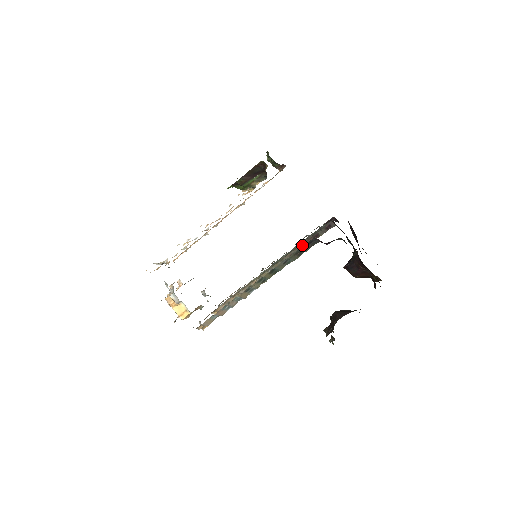
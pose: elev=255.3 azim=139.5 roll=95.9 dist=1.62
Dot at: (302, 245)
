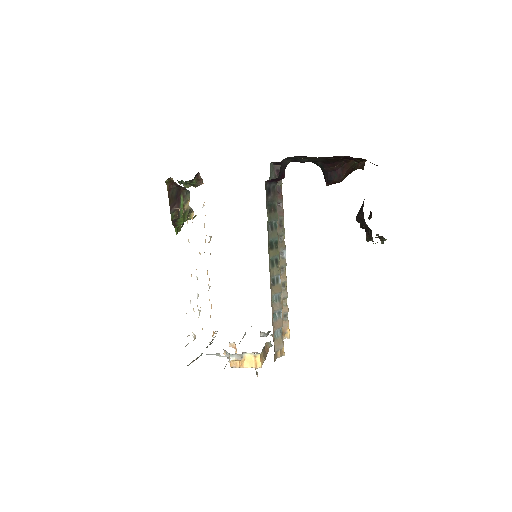
Dot at: (278, 208)
